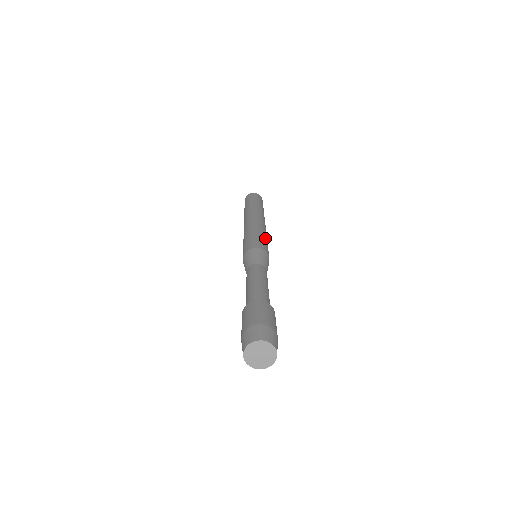
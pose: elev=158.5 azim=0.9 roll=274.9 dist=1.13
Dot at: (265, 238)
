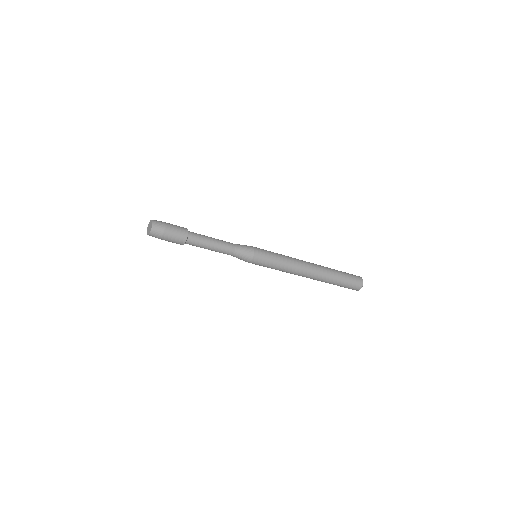
Dot at: occluded
